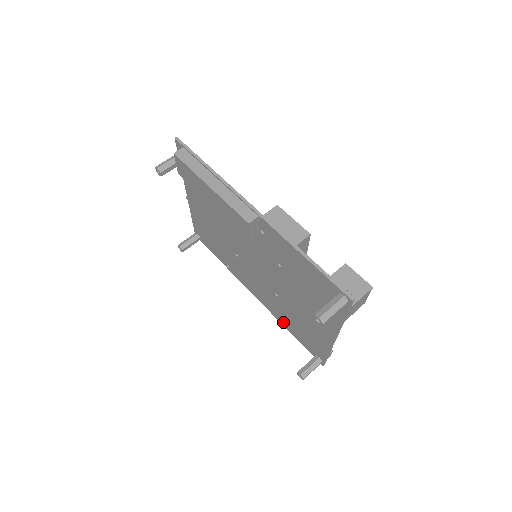
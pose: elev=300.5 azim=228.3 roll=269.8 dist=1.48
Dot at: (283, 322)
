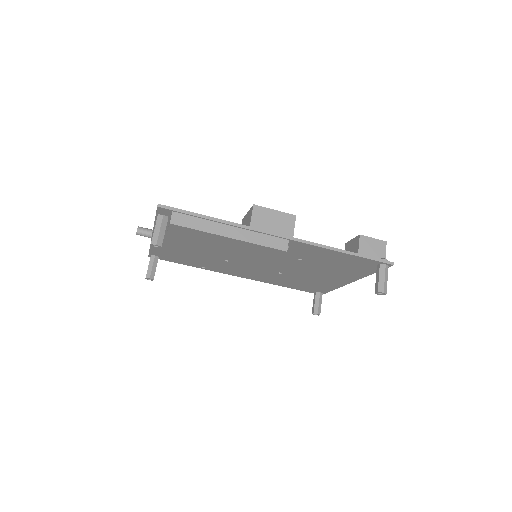
Dot at: (278, 284)
